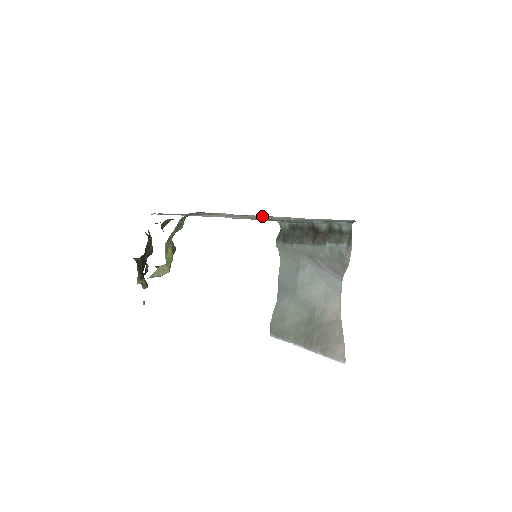
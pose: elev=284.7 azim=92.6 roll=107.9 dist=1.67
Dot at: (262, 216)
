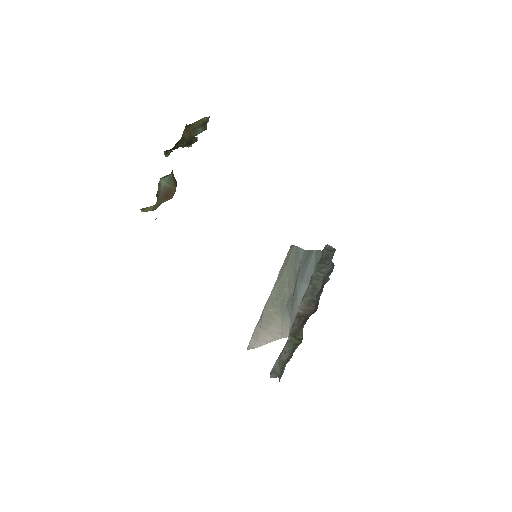
Dot at: occluded
